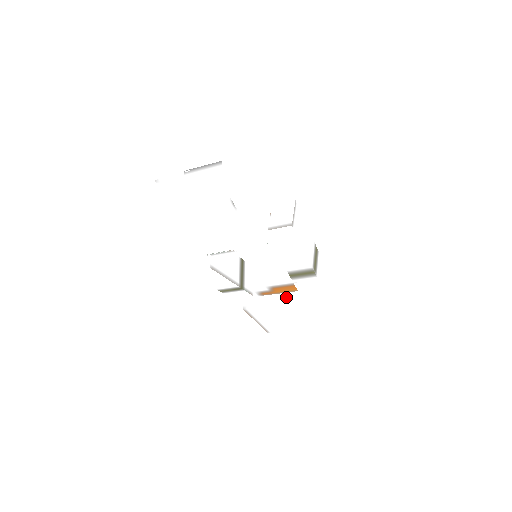
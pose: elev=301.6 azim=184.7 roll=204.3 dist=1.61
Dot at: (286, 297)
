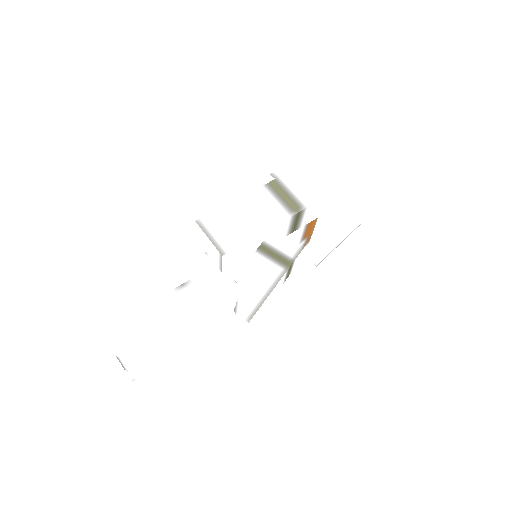
Dot at: (320, 231)
